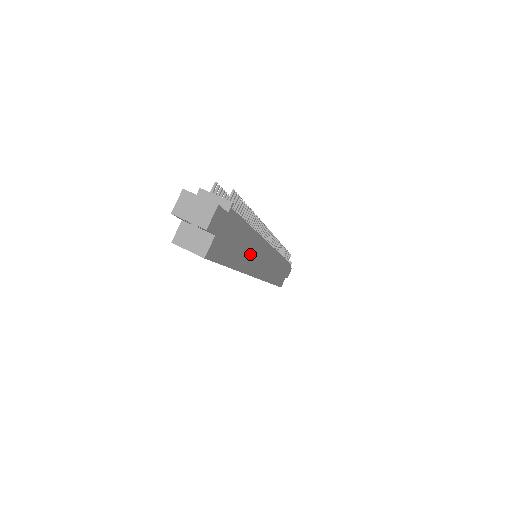
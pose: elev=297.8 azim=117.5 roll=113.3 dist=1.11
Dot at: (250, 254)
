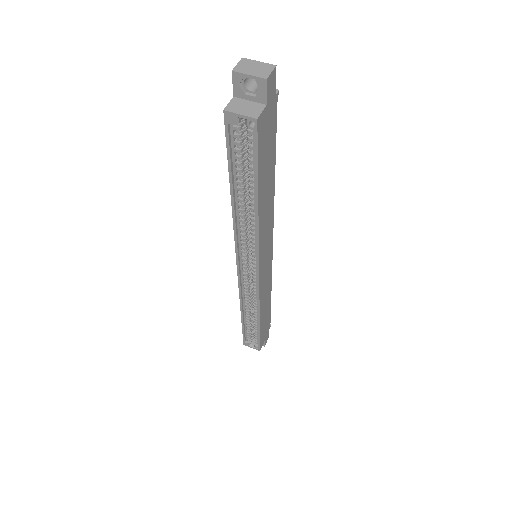
Dot at: (266, 211)
